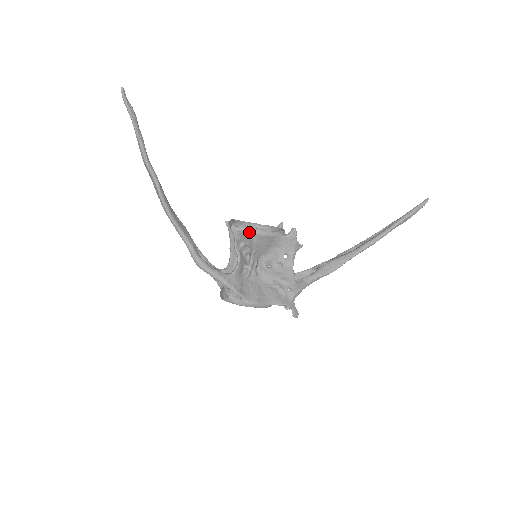
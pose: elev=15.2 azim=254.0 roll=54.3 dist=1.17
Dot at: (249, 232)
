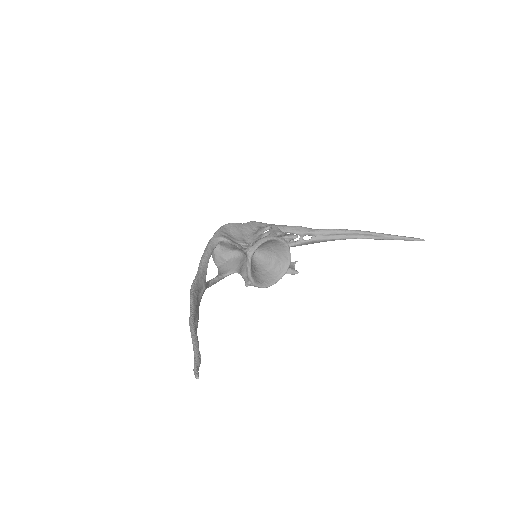
Dot at: (258, 287)
